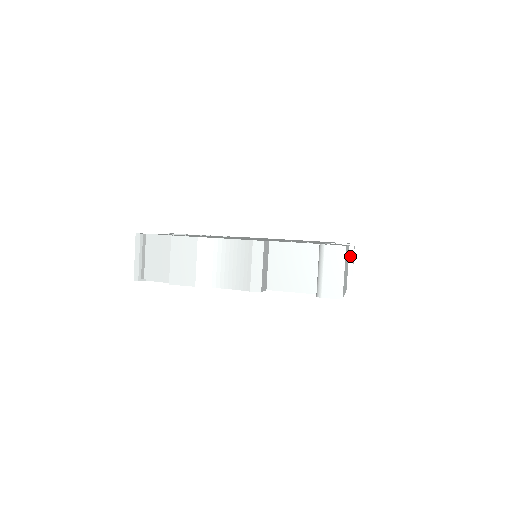
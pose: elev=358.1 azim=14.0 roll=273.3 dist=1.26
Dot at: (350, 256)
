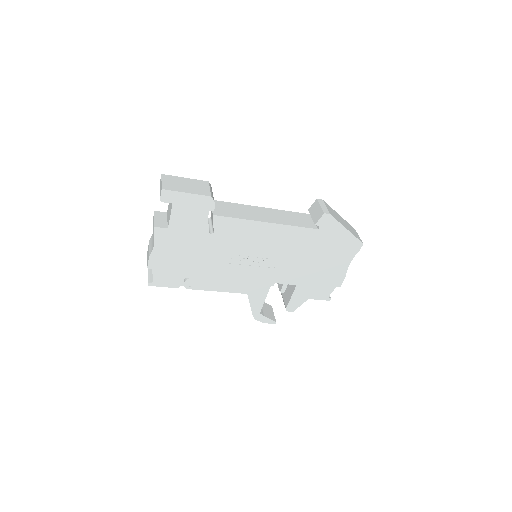
Dot at: (318, 207)
